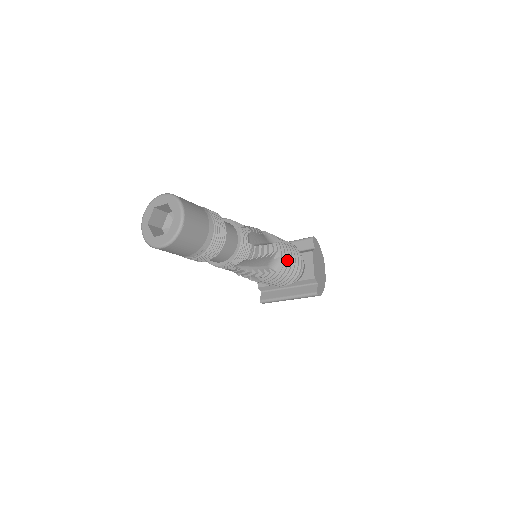
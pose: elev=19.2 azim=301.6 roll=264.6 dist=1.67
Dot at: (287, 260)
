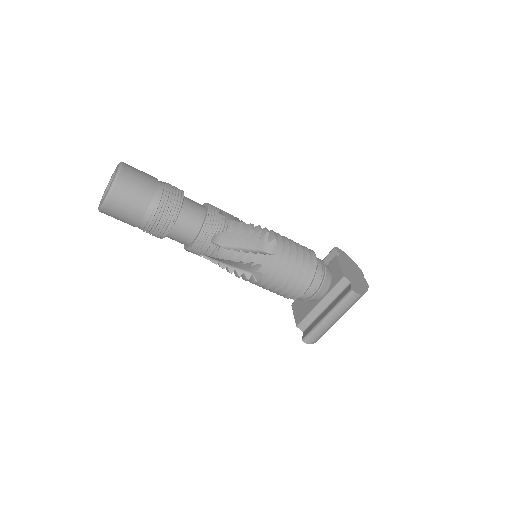
Dot at: (288, 246)
